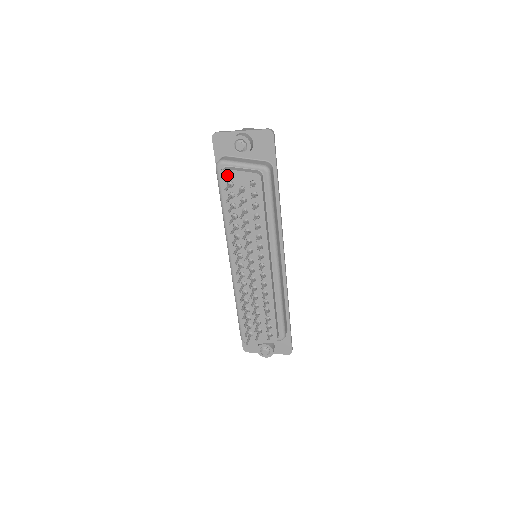
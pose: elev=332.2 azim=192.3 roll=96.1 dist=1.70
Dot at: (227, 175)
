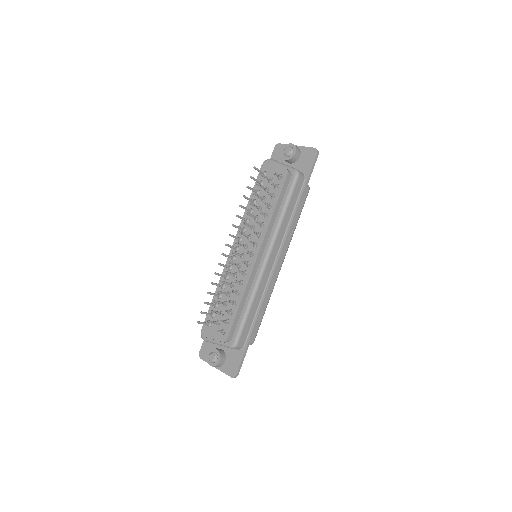
Dot at: (266, 166)
